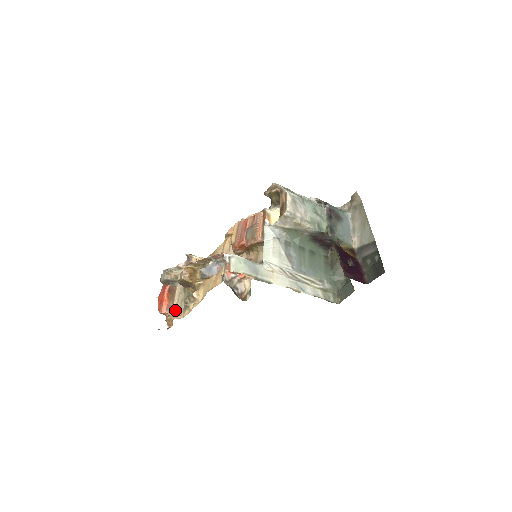
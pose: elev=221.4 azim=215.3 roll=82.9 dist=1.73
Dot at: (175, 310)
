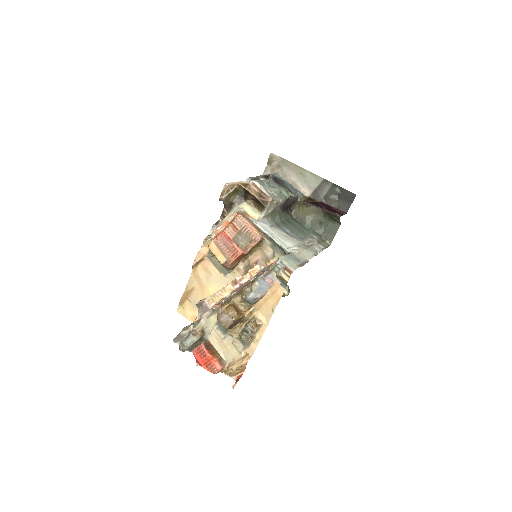
Dot at: (230, 358)
